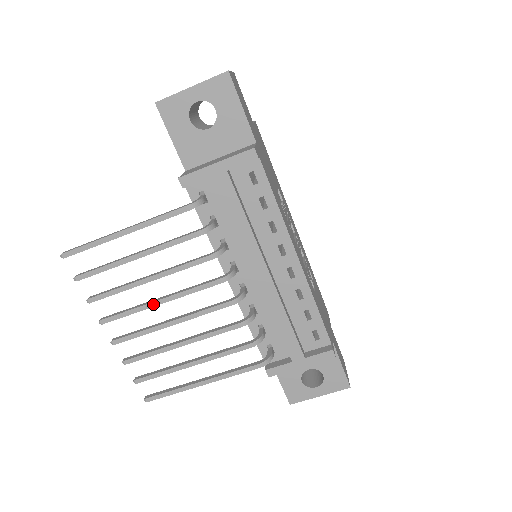
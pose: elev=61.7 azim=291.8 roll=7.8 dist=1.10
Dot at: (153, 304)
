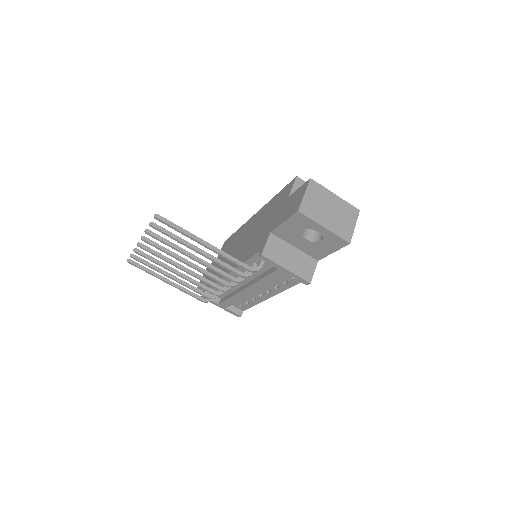
Dot at: (181, 261)
